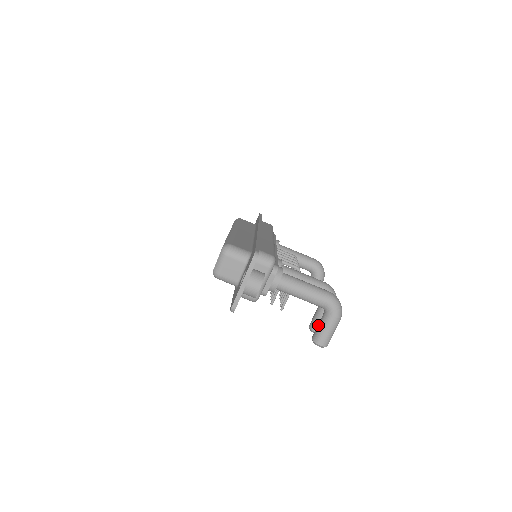
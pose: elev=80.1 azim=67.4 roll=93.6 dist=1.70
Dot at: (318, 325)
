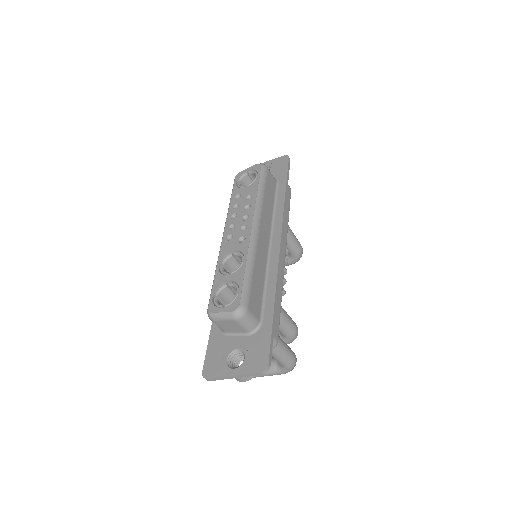
Dot at: occluded
